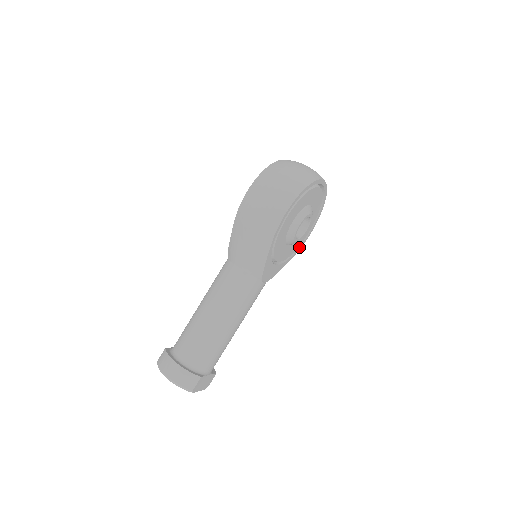
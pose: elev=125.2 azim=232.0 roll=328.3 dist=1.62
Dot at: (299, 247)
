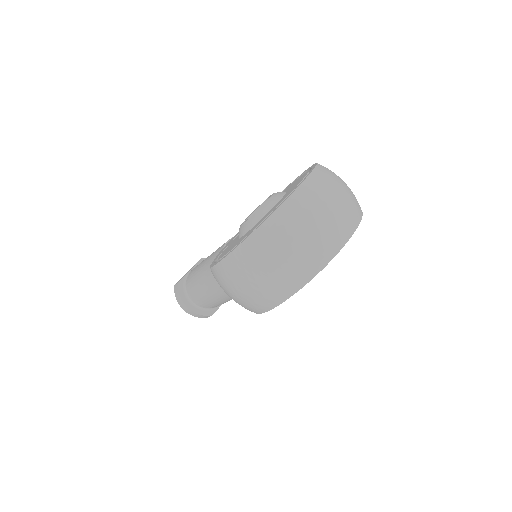
Dot at: occluded
